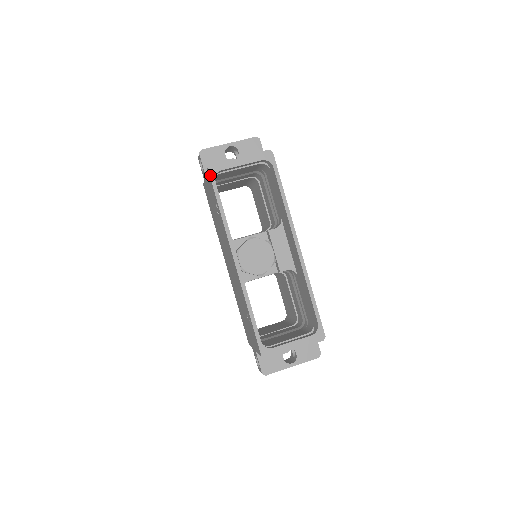
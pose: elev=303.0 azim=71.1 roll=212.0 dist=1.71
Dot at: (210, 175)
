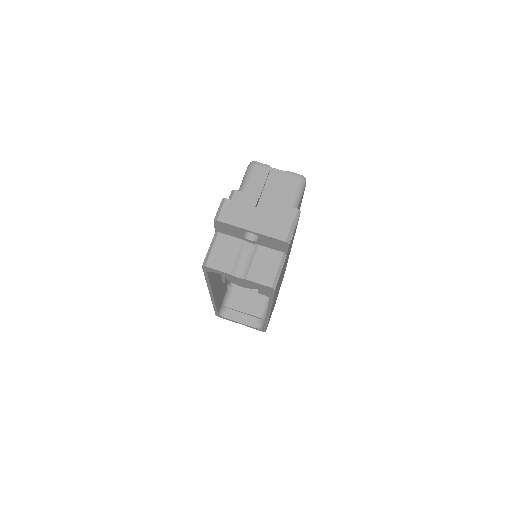
Dot at: (203, 269)
